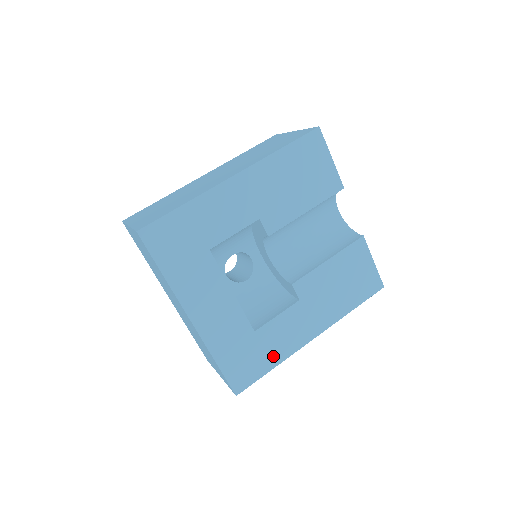
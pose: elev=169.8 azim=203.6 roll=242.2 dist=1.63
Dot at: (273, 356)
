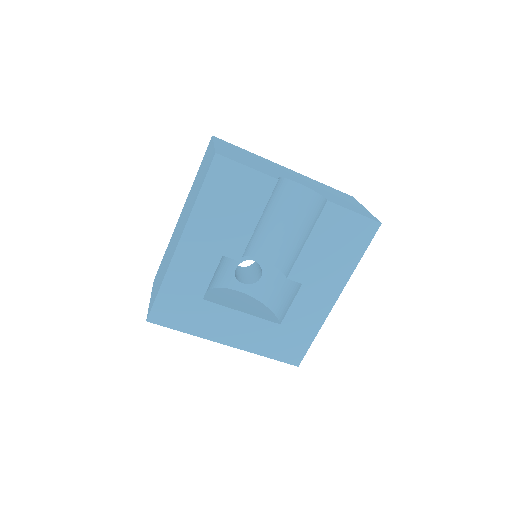
Dot at: (309, 330)
